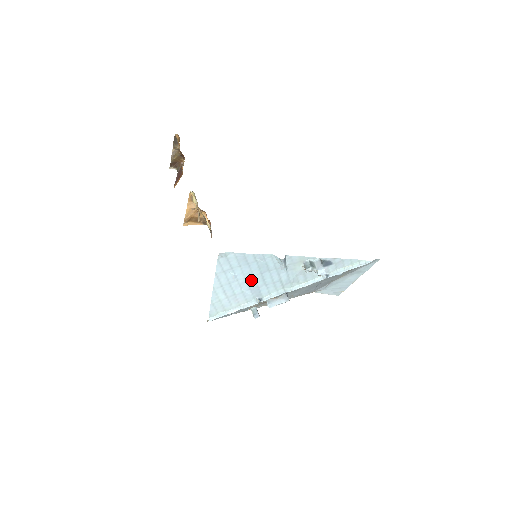
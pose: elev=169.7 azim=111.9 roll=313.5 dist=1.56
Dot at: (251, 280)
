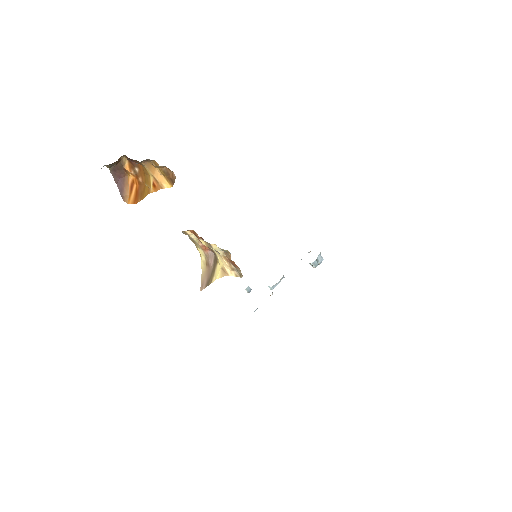
Dot at: occluded
